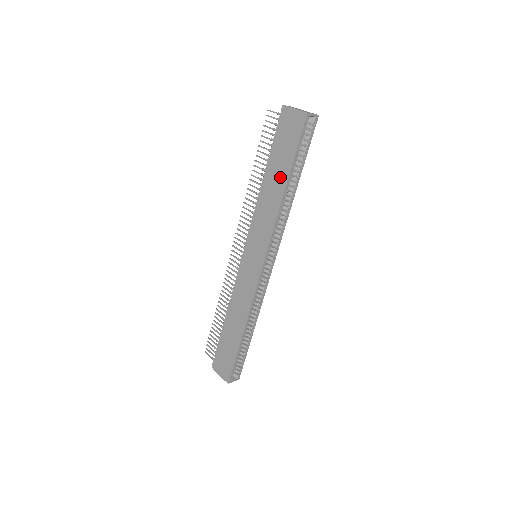
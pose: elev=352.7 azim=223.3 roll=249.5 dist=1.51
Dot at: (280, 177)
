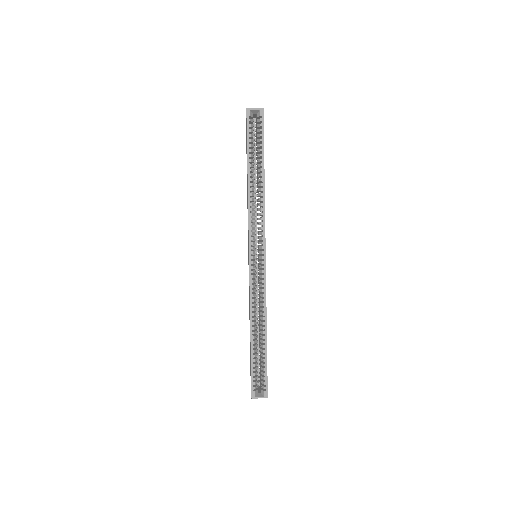
Dot at: occluded
